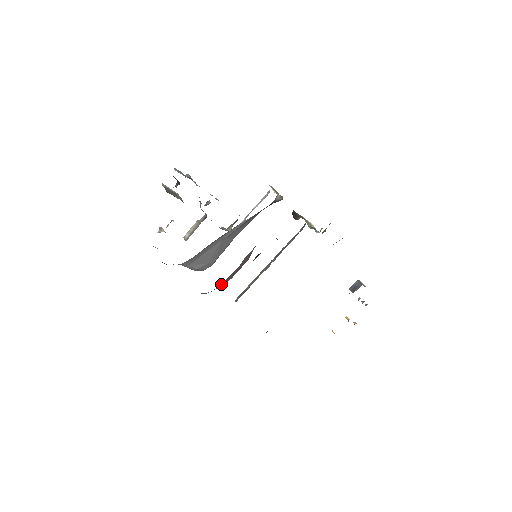
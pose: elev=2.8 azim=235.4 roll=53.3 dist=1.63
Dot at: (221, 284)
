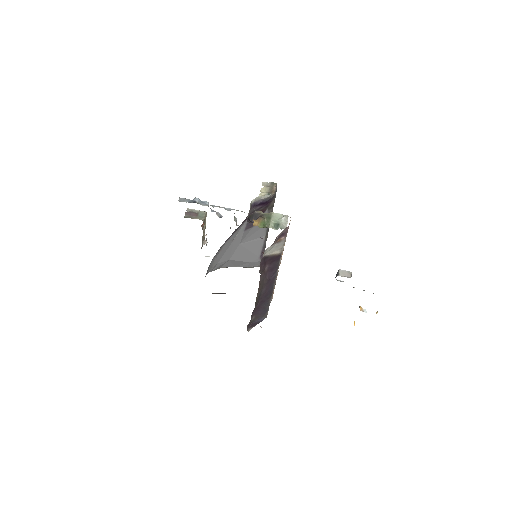
Dot at: occluded
